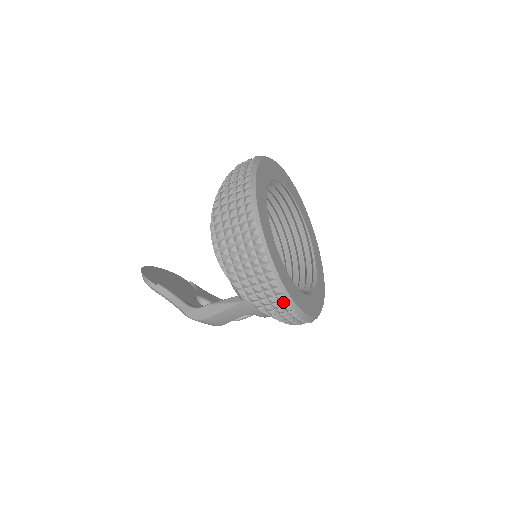
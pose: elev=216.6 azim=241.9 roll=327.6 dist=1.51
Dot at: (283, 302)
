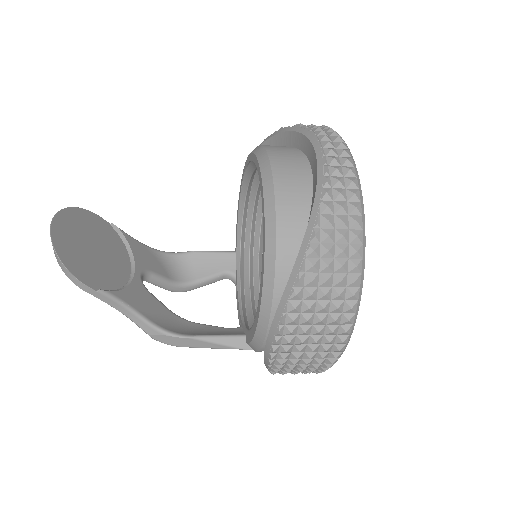
Dot at: occluded
